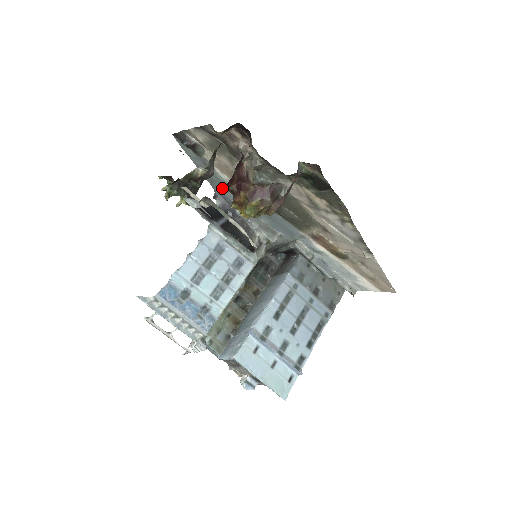
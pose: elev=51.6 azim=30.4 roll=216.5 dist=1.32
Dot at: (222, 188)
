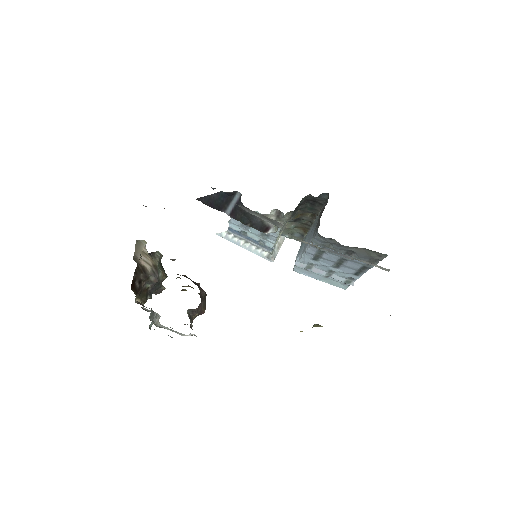
Dot at: occluded
